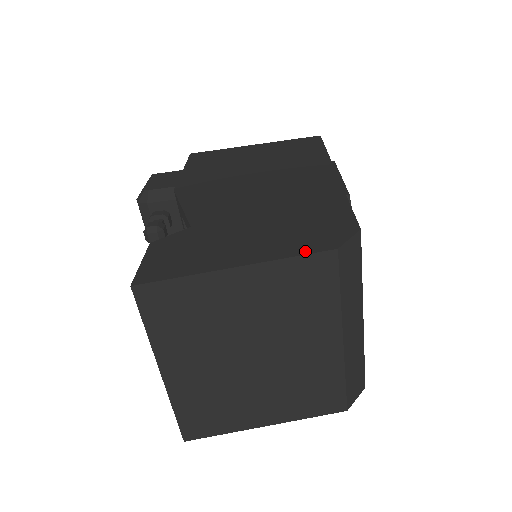
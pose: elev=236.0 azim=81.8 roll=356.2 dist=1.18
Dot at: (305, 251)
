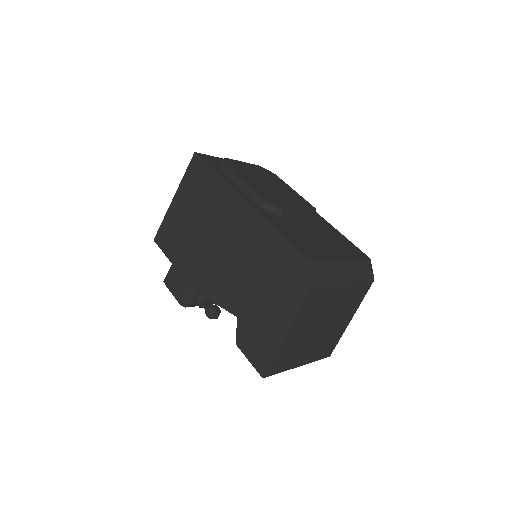
Dot at: (301, 299)
